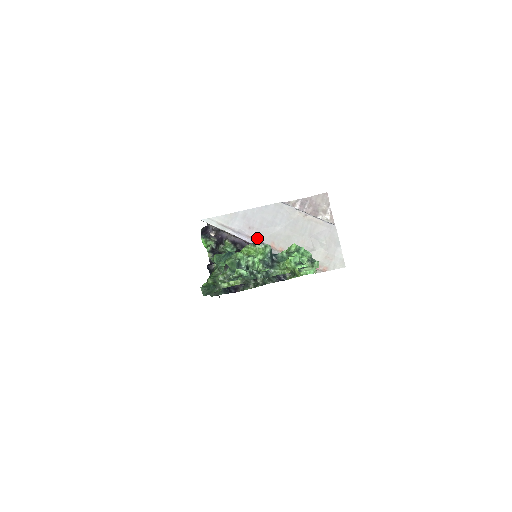
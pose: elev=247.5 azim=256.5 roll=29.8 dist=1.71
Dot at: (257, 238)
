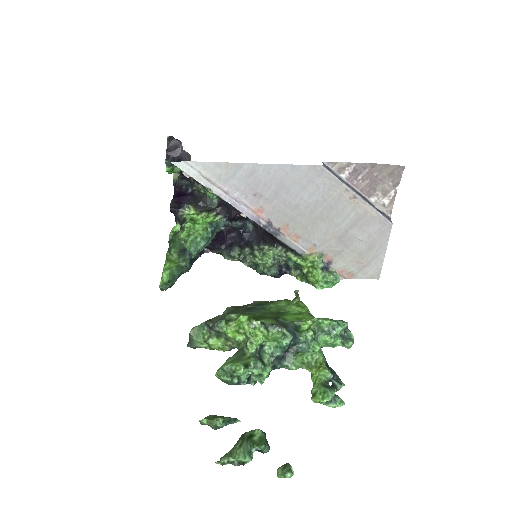
Dot at: (263, 213)
